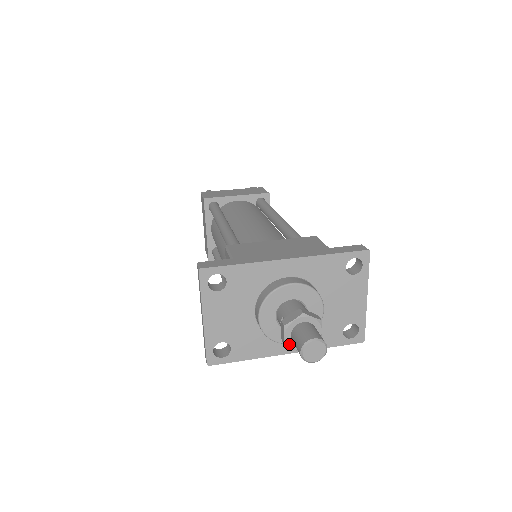
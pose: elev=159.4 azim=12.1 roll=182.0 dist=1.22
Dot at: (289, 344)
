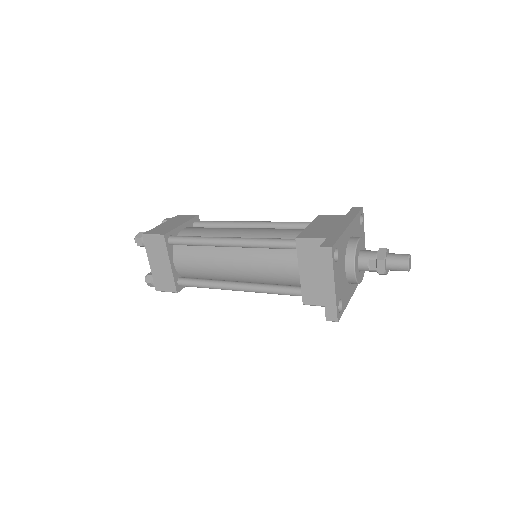
Dot at: (386, 271)
